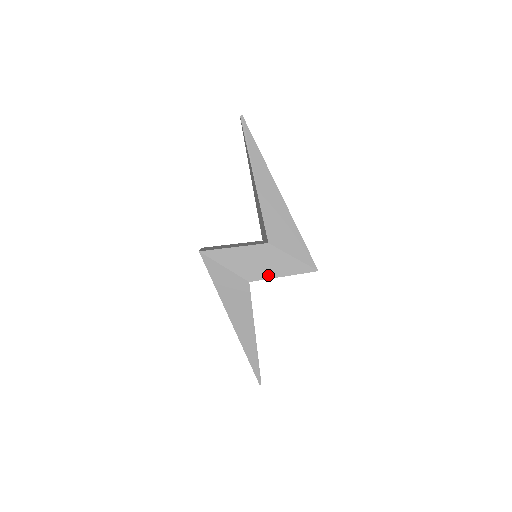
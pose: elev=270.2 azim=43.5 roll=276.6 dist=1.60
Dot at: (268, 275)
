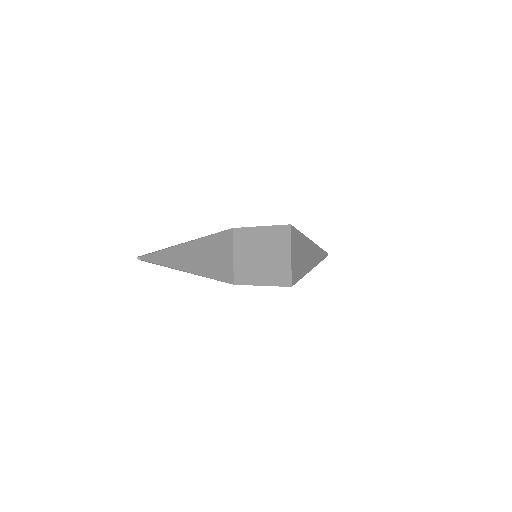
Dot at: (250, 227)
